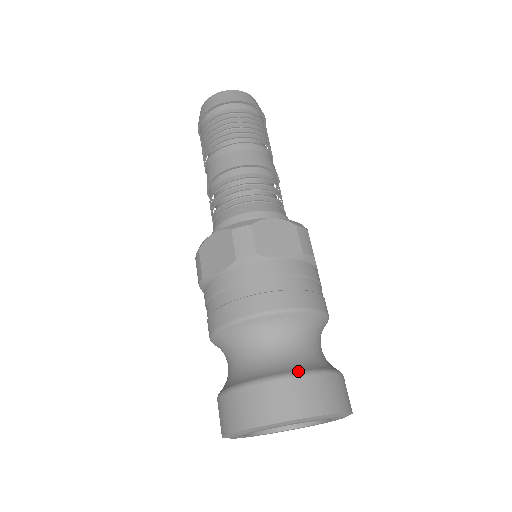
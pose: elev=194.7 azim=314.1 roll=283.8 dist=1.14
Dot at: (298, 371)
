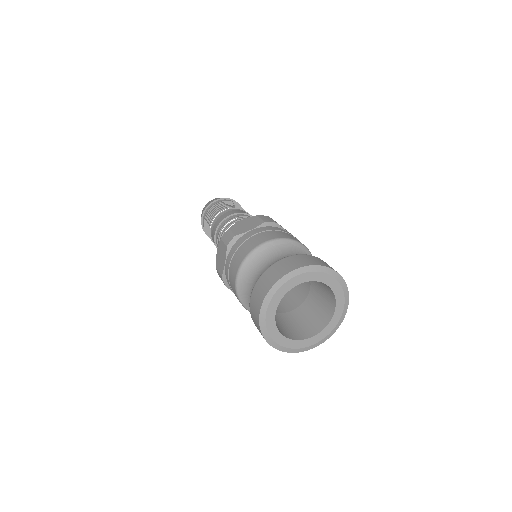
Dot at: (276, 261)
